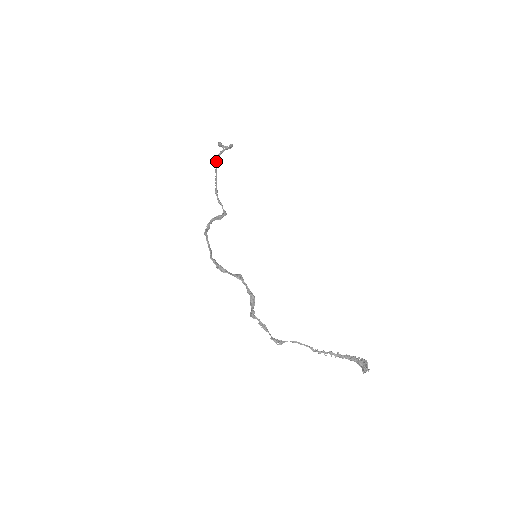
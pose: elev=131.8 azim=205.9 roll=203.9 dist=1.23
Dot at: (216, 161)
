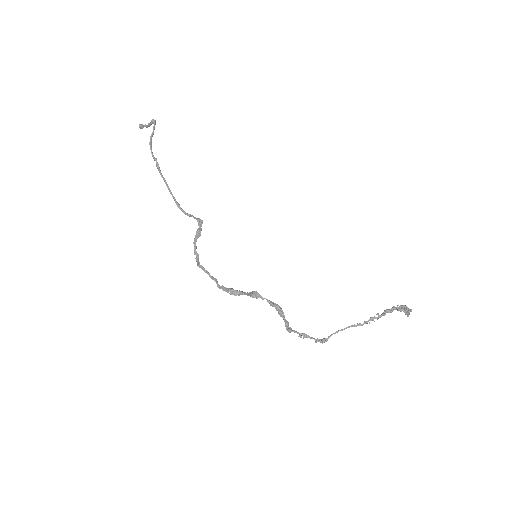
Dot at: occluded
